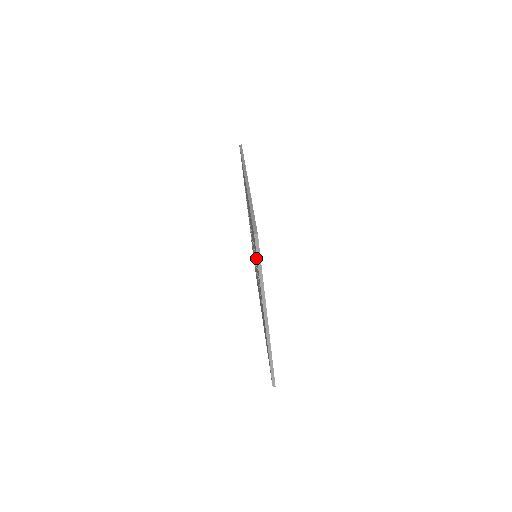
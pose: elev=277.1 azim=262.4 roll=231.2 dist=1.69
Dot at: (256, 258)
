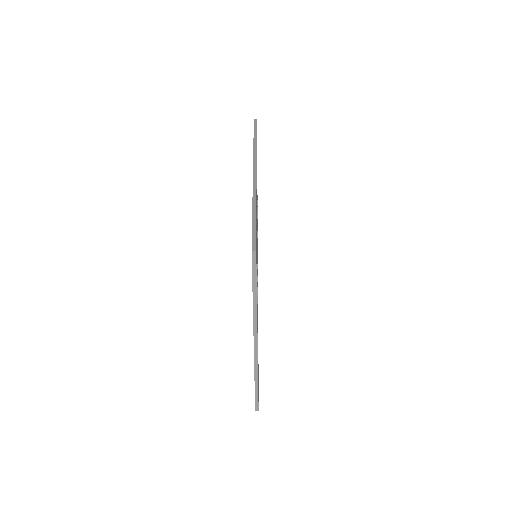
Dot at: occluded
